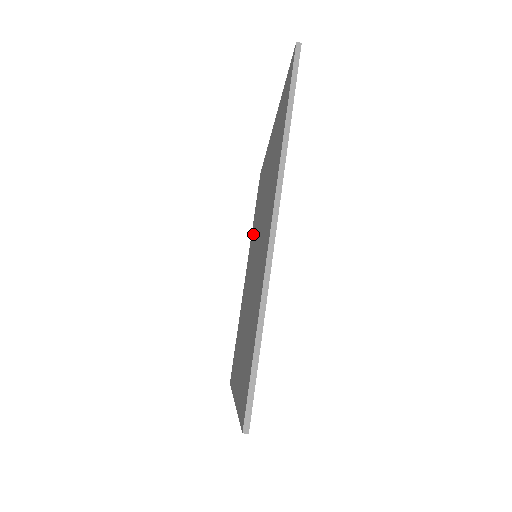
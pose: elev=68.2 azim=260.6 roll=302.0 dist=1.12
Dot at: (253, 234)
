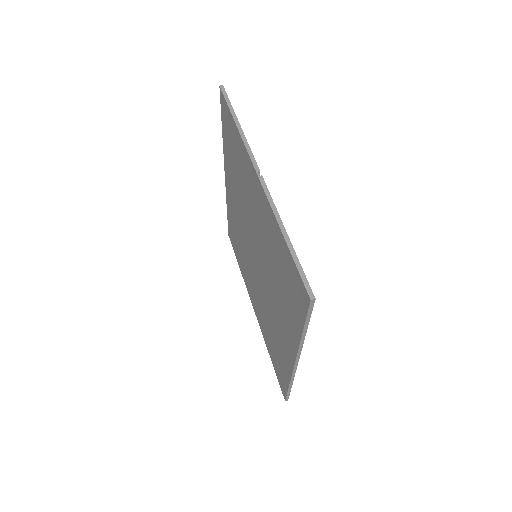
Dot at: (275, 334)
